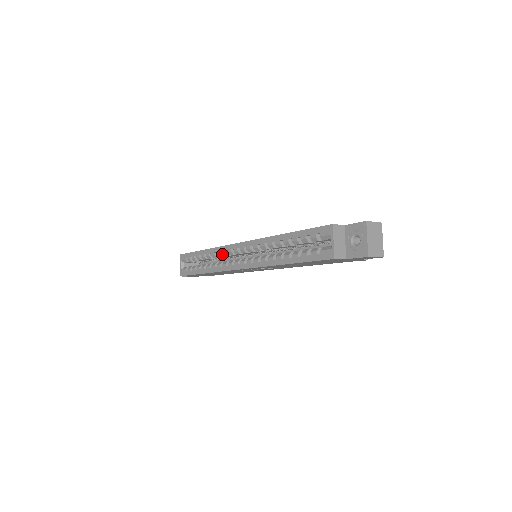
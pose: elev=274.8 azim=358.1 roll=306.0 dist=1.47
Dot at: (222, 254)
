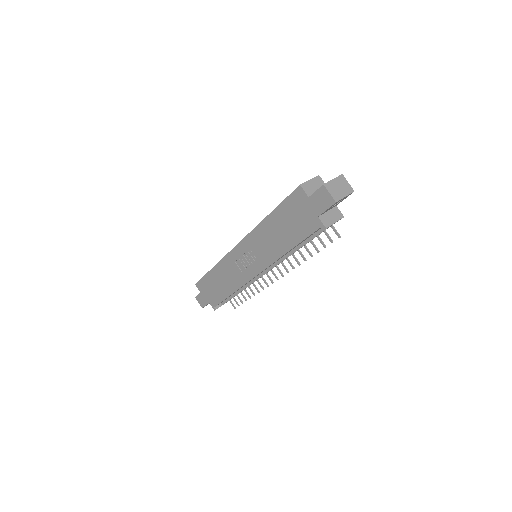
Dot at: occluded
